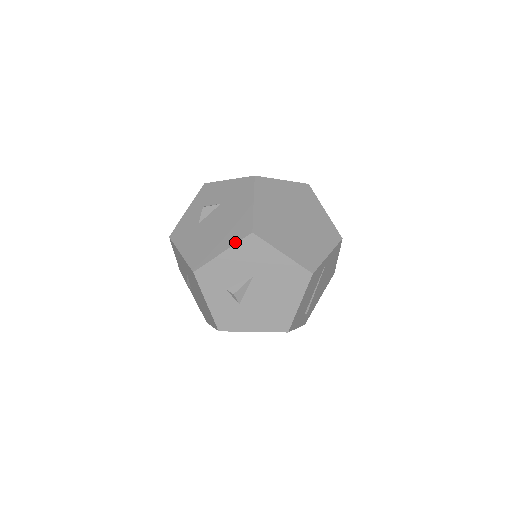
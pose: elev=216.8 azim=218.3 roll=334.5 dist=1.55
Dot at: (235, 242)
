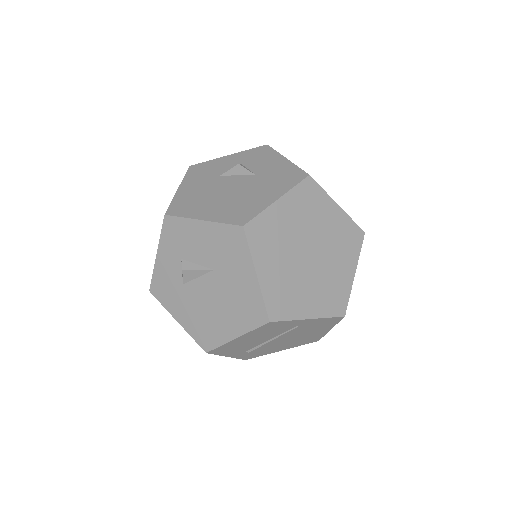
Dot at: (221, 221)
